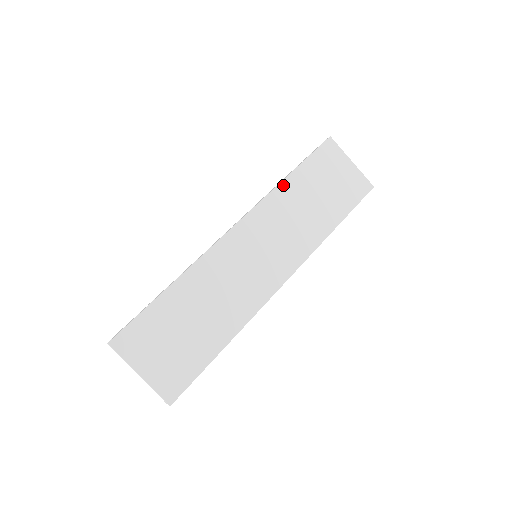
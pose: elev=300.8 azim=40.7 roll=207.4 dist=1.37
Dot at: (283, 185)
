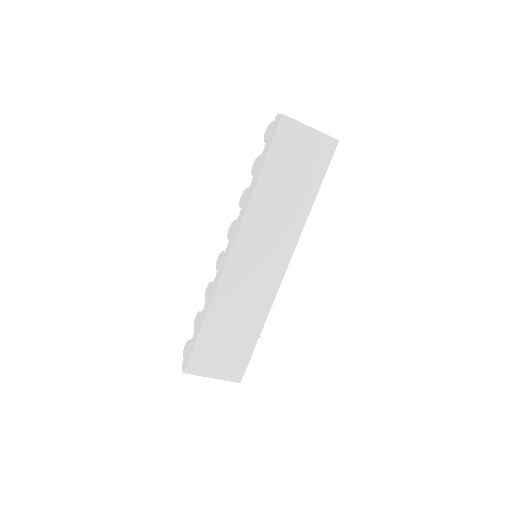
Dot at: (256, 192)
